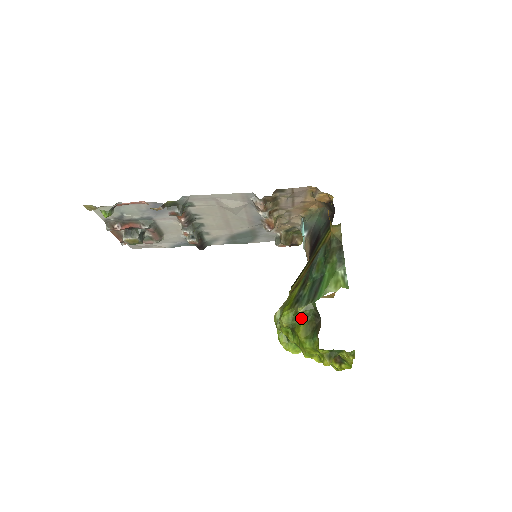
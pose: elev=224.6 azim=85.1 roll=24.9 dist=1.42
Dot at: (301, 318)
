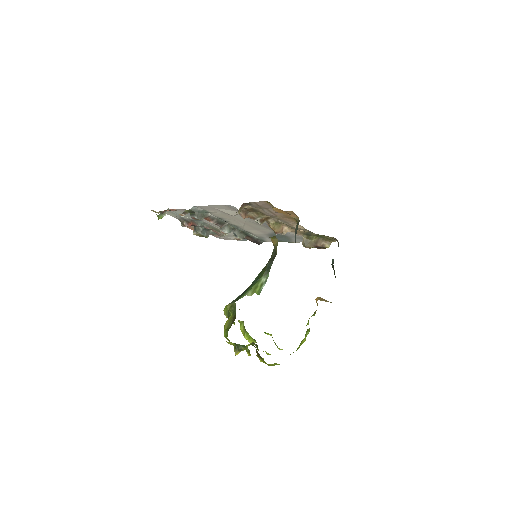
Dot at: (230, 313)
